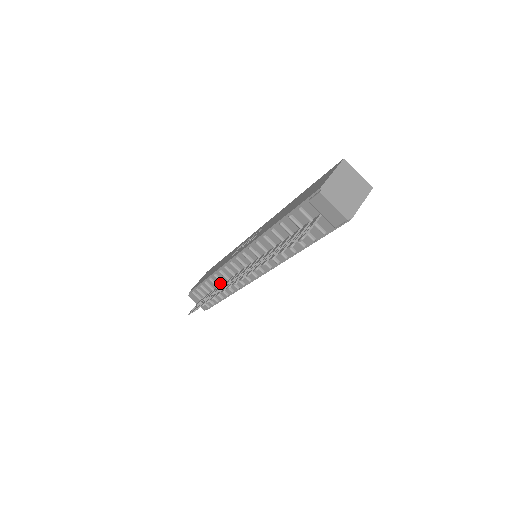
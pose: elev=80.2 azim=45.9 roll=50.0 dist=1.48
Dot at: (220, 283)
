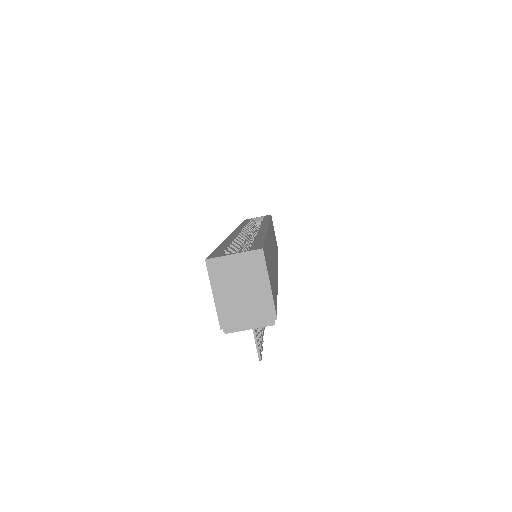
Dot at: occluded
